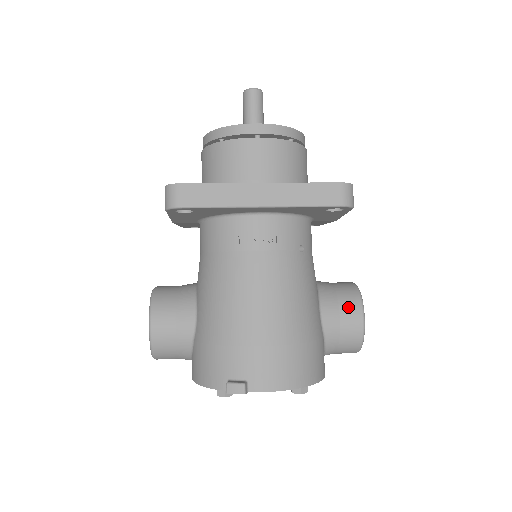
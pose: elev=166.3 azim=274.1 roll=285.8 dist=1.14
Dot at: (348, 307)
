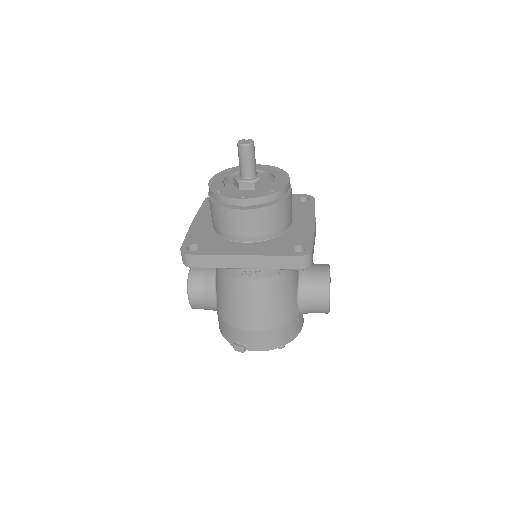
Dot at: (318, 296)
